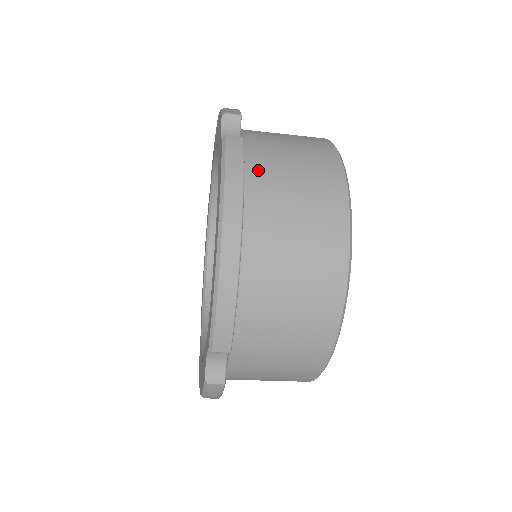
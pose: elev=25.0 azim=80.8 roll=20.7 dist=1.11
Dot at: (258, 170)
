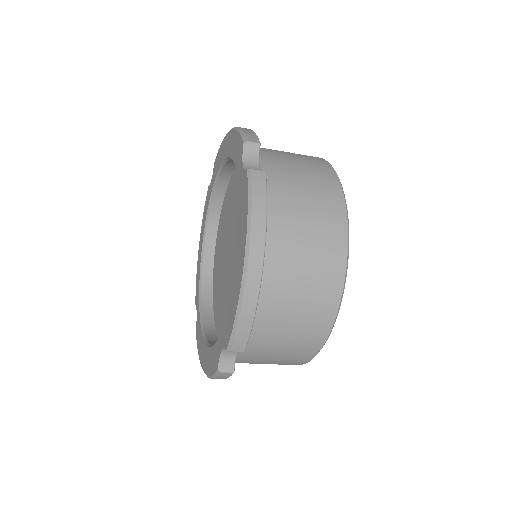
Dot at: (275, 199)
